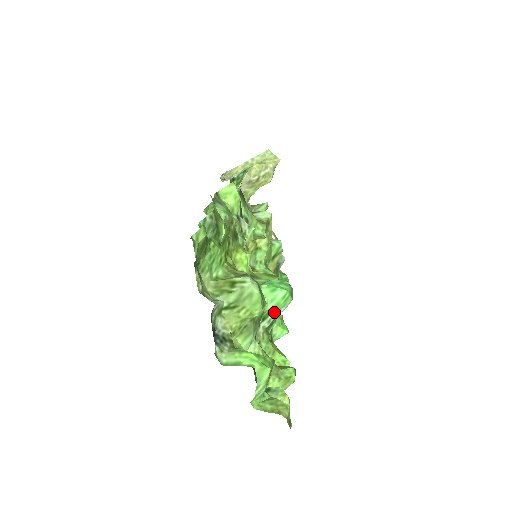
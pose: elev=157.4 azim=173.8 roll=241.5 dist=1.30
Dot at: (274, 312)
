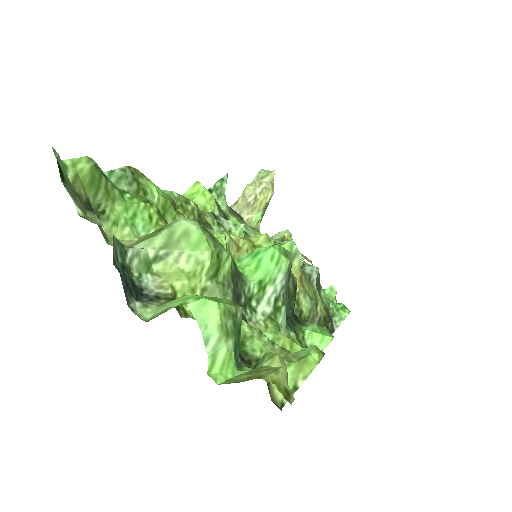
Dot at: (269, 285)
